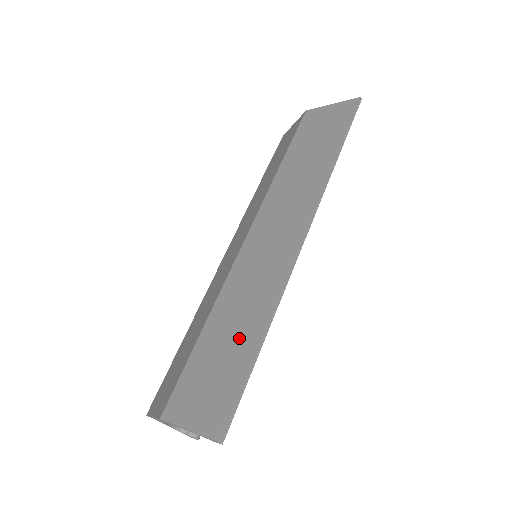
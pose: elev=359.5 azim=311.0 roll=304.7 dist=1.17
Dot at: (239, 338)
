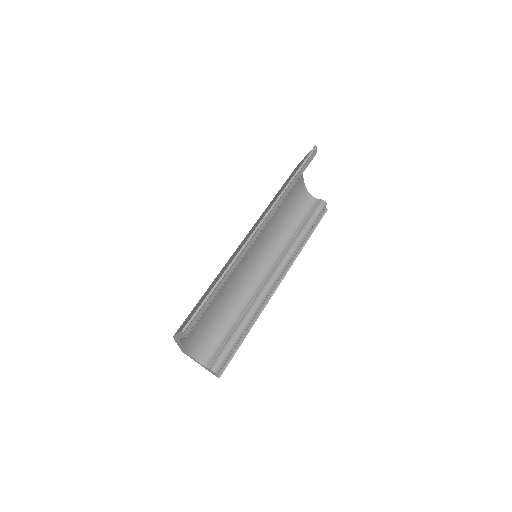
Dot at: (212, 286)
